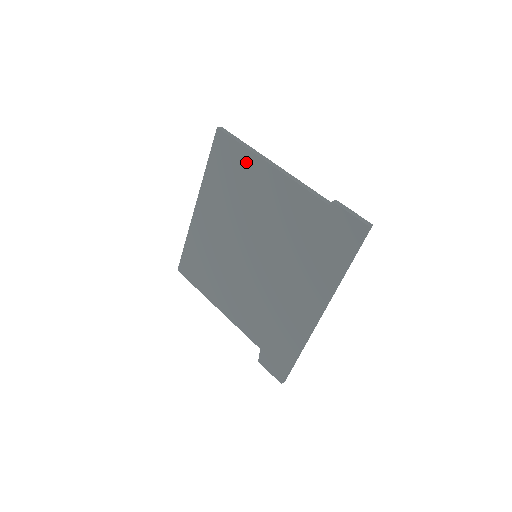
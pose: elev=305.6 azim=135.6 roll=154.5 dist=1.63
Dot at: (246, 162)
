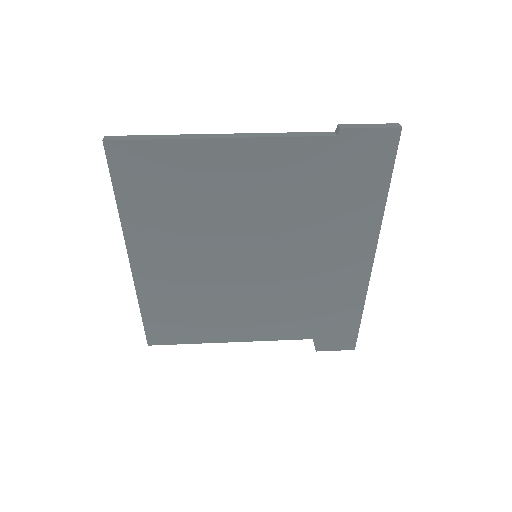
Dot at: (182, 158)
